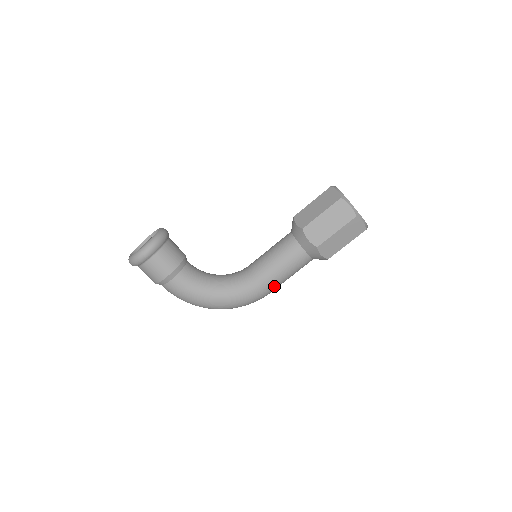
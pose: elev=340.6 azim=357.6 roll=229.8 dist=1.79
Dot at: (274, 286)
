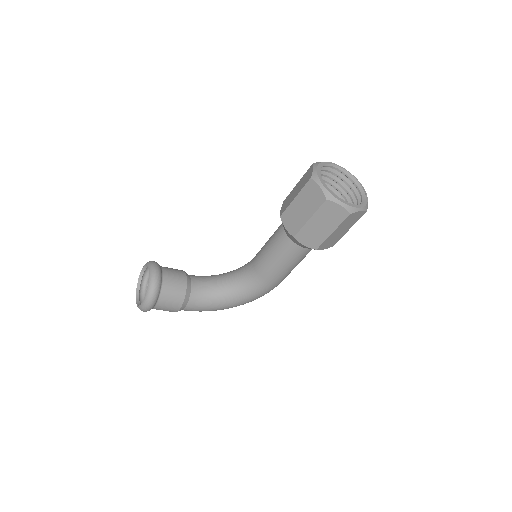
Dot at: (285, 277)
